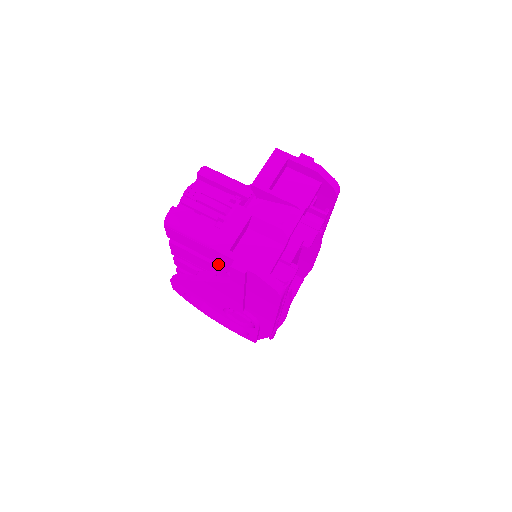
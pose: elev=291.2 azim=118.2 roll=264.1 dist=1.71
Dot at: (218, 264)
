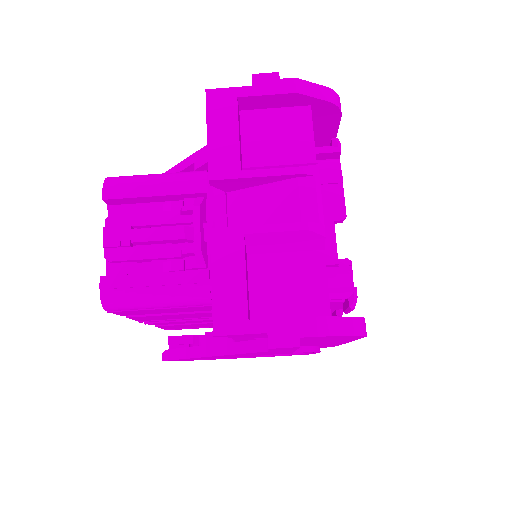
Dot at: (235, 338)
